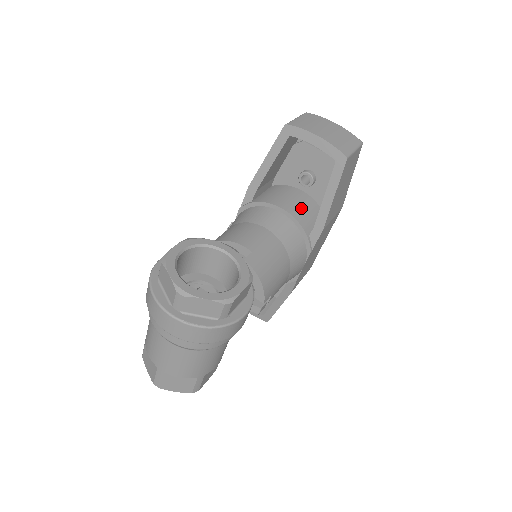
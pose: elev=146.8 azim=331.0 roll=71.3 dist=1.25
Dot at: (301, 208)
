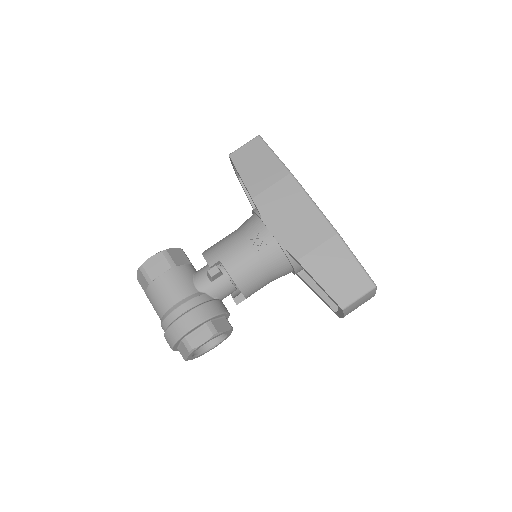
Dot at: occluded
